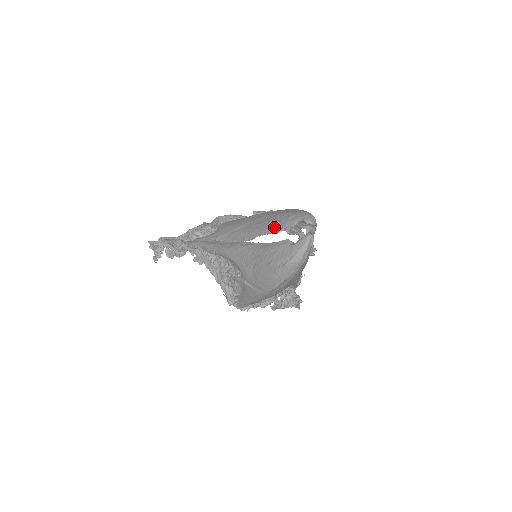
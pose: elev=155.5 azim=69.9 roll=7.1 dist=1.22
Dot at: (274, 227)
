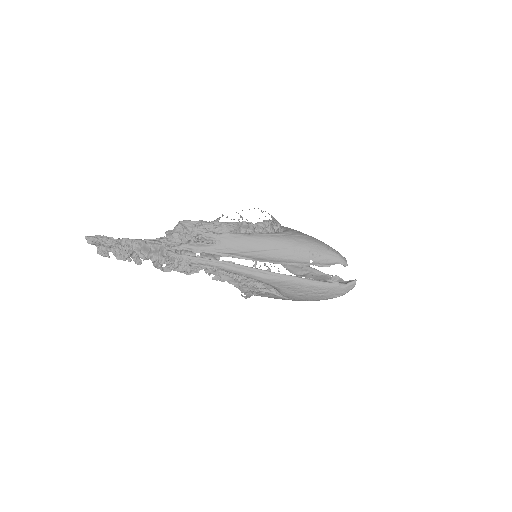
Dot at: (311, 263)
